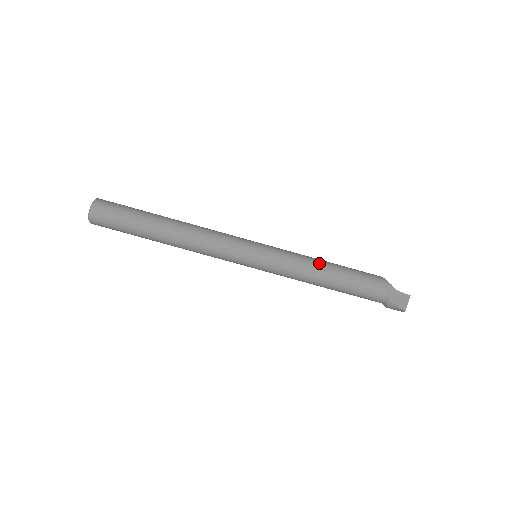
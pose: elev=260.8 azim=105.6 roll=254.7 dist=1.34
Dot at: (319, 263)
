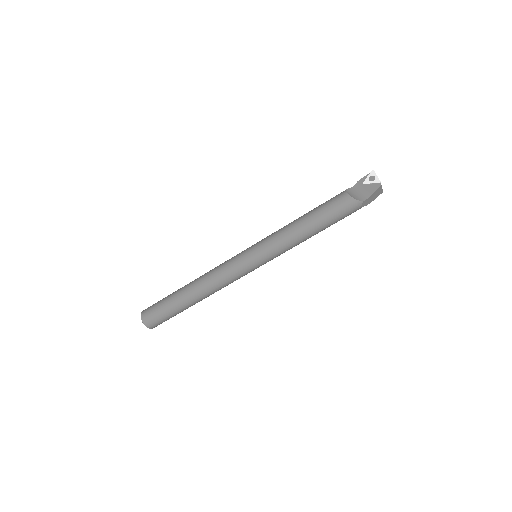
Dot at: (302, 235)
